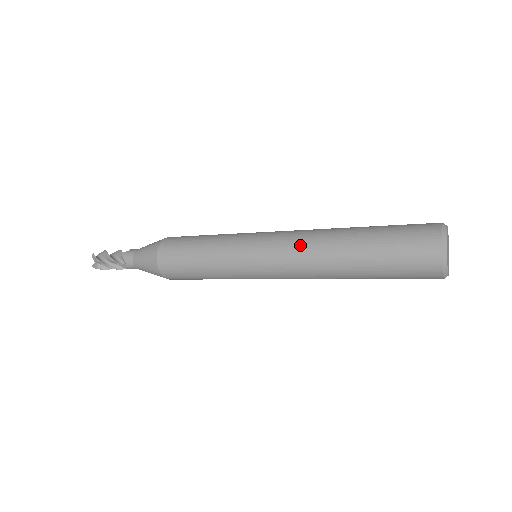
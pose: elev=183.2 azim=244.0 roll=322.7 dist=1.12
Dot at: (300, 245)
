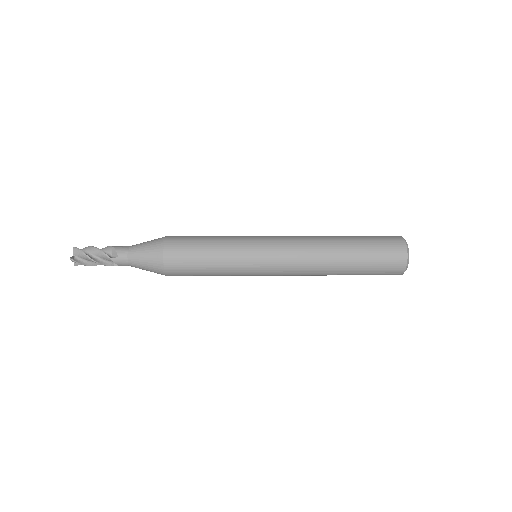
Dot at: (304, 240)
